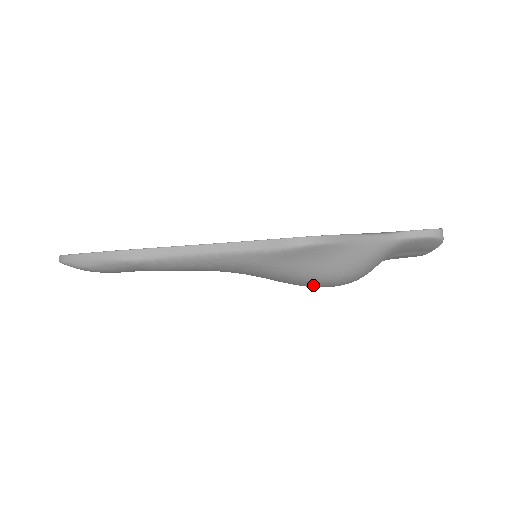
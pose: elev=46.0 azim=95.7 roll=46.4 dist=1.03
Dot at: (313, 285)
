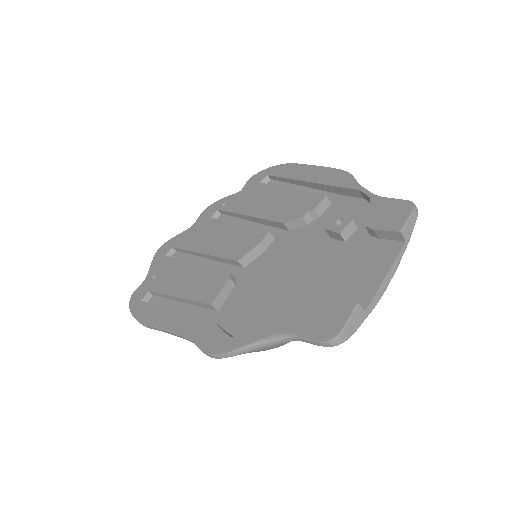
Dot at: occluded
